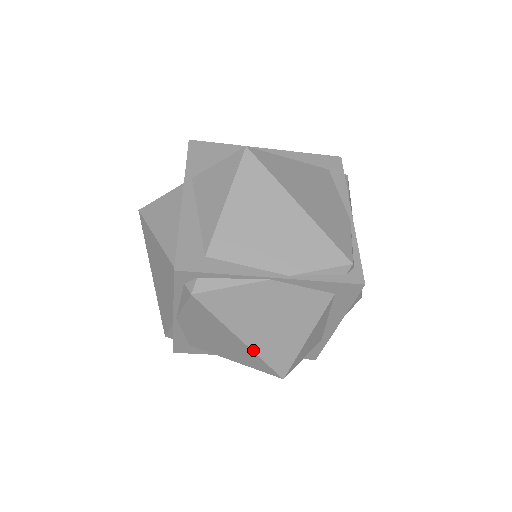
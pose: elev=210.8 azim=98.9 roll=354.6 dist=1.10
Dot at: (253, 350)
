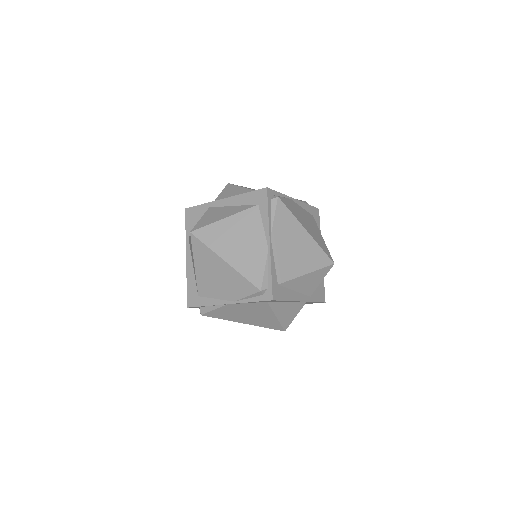
Dot at: (254, 325)
